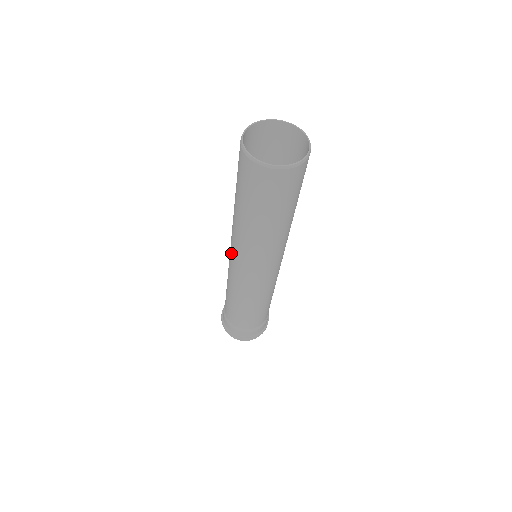
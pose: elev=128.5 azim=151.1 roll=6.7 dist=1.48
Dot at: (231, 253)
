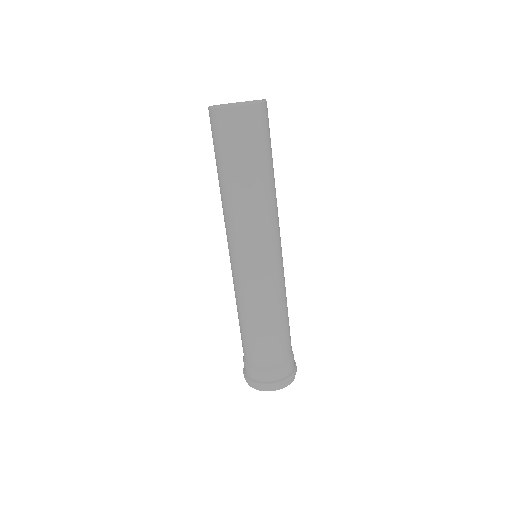
Dot at: occluded
